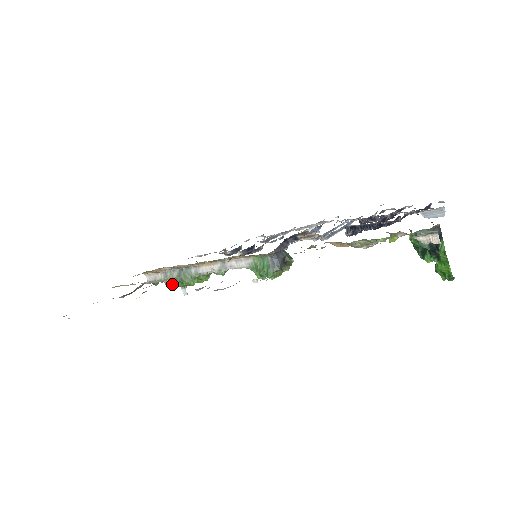
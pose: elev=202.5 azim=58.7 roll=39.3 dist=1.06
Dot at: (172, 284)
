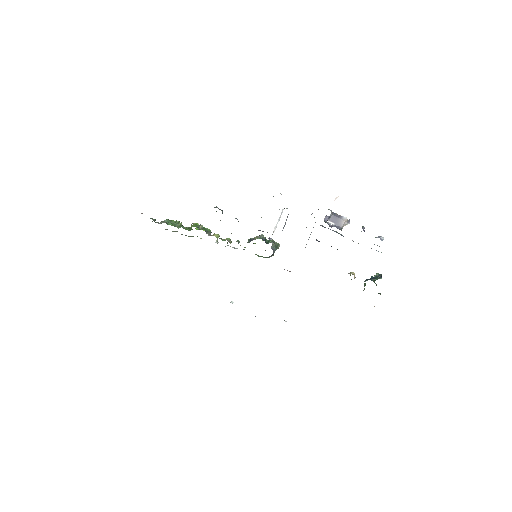
Dot at: (174, 231)
